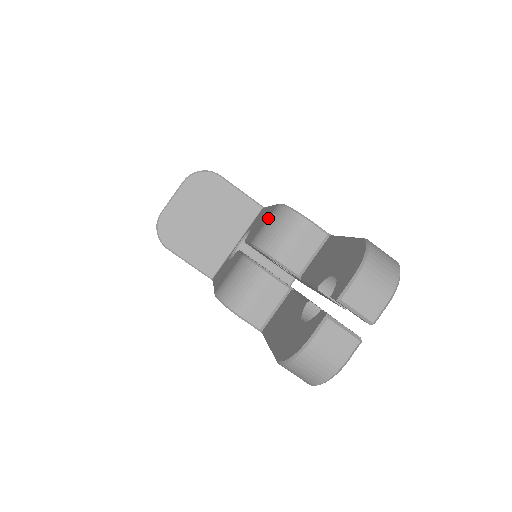
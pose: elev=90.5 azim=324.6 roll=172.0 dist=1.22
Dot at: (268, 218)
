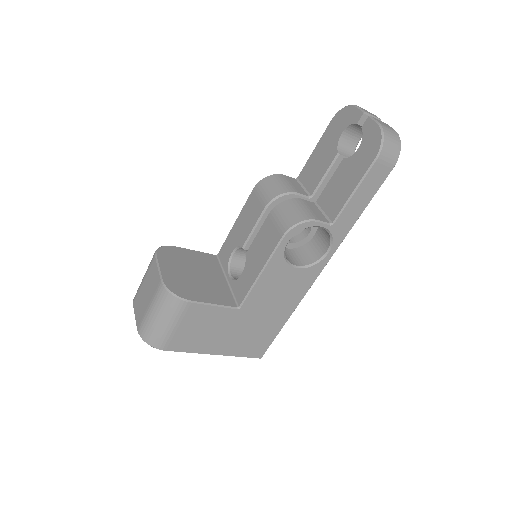
Dot at: (258, 193)
